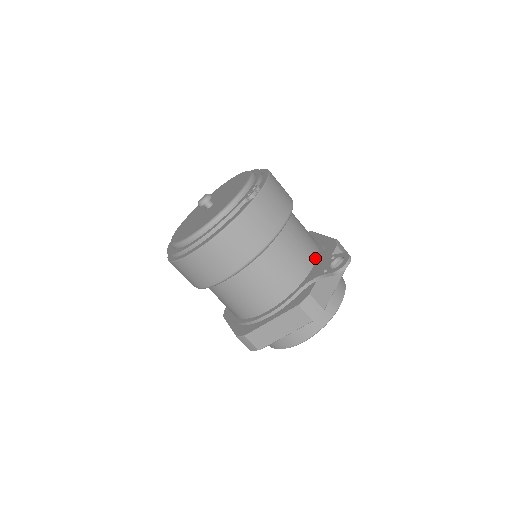
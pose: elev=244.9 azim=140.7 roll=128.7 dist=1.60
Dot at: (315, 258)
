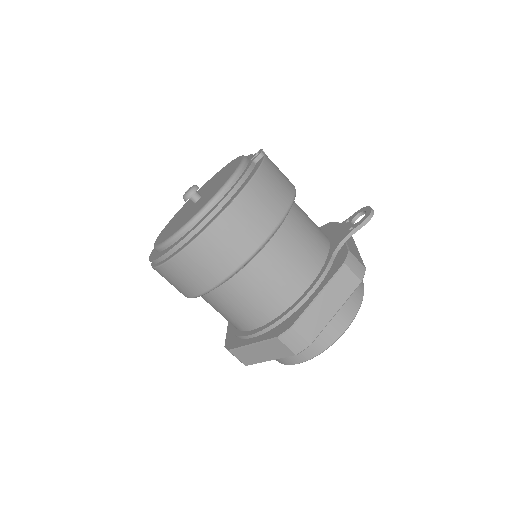
Dot at: (325, 234)
